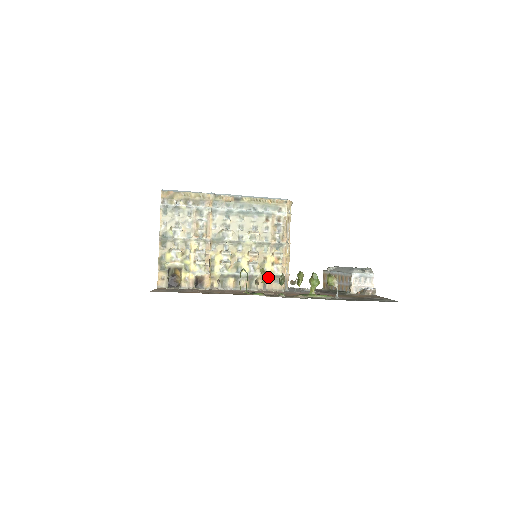
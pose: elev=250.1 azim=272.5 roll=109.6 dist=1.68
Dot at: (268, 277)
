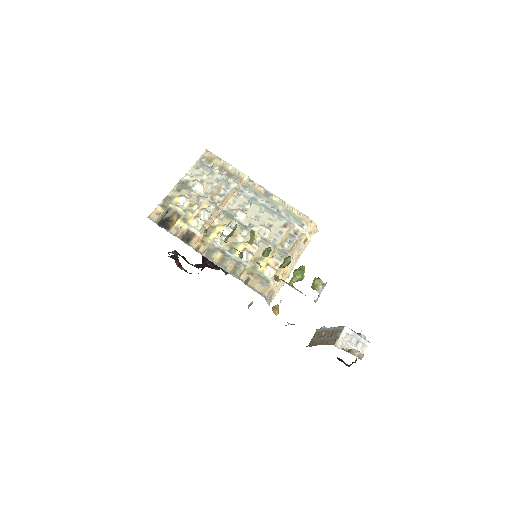
Dot at: (256, 274)
